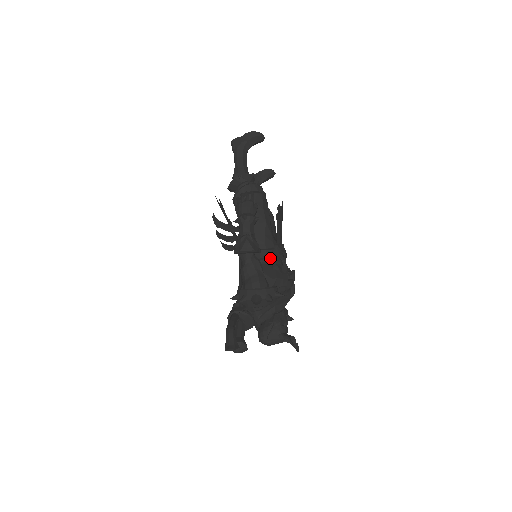
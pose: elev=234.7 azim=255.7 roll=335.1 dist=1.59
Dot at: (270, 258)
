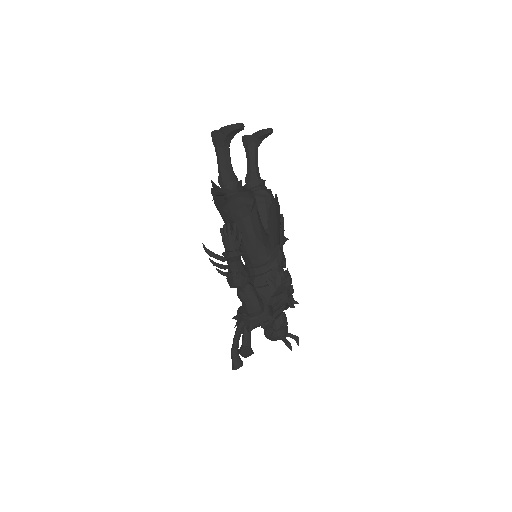
Dot at: (264, 272)
